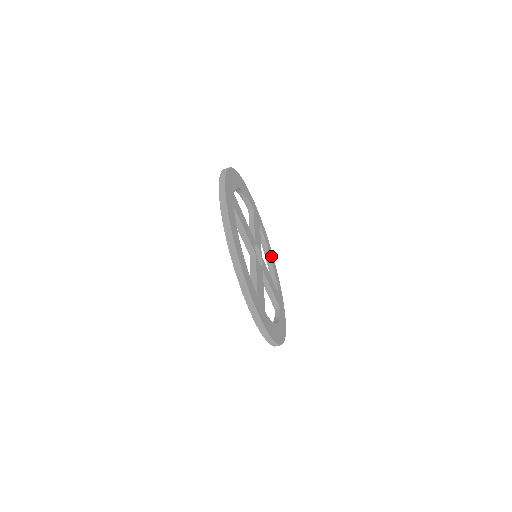
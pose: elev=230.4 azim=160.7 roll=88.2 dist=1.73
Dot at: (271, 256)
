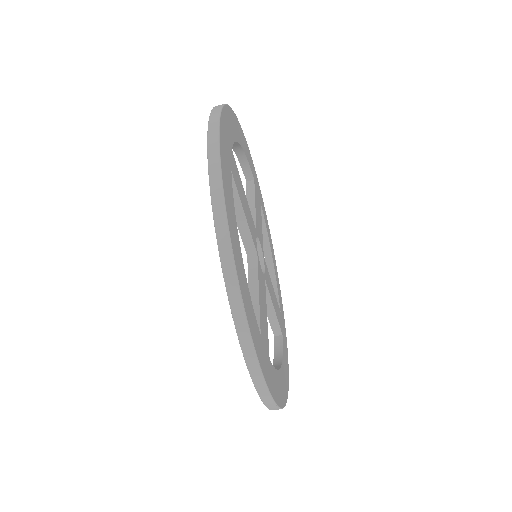
Dot at: (272, 252)
